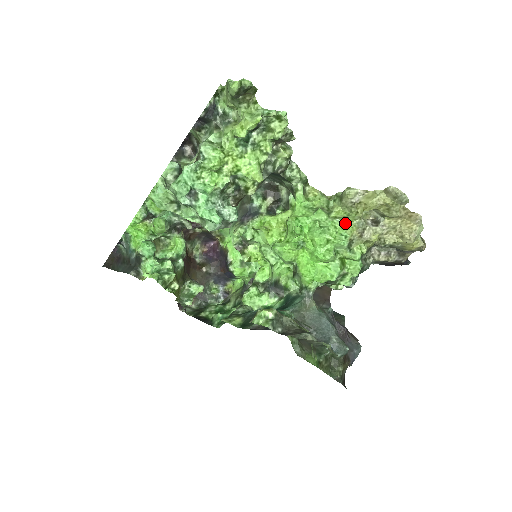
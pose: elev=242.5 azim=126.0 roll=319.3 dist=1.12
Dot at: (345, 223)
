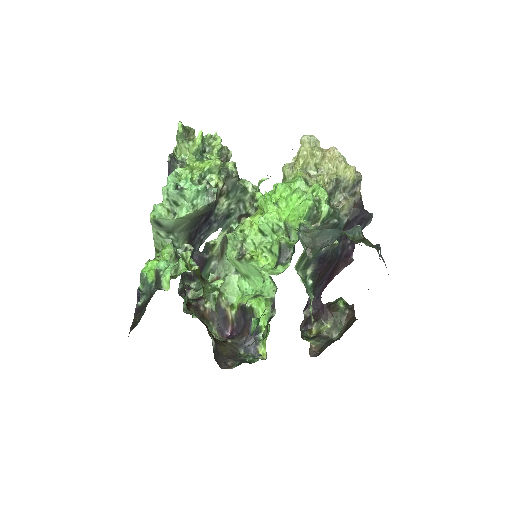
Dot at: (294, 176)
